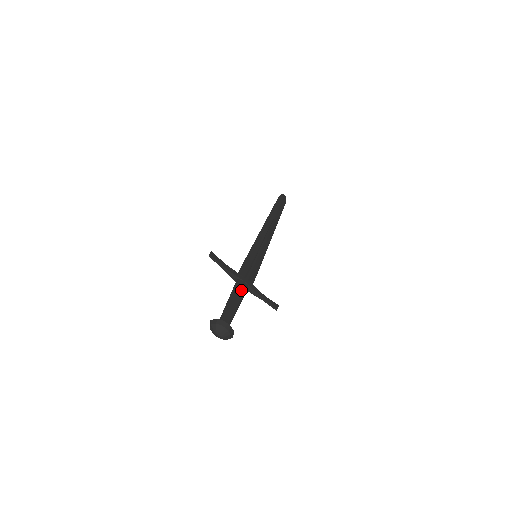
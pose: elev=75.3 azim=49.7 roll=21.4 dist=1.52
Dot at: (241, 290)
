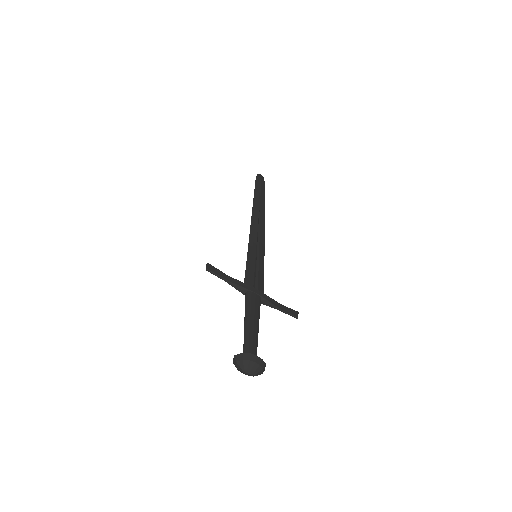
Dot at: (255, 305)
